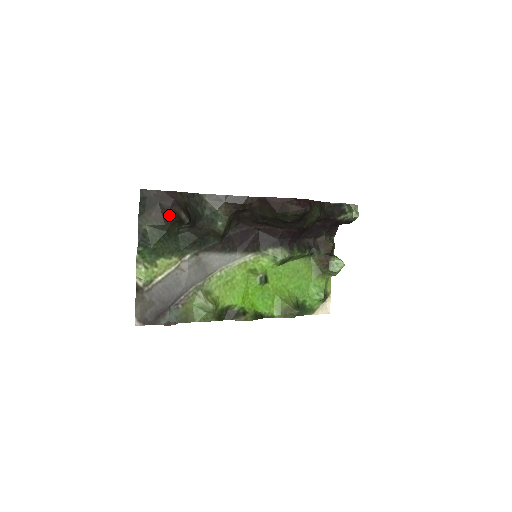
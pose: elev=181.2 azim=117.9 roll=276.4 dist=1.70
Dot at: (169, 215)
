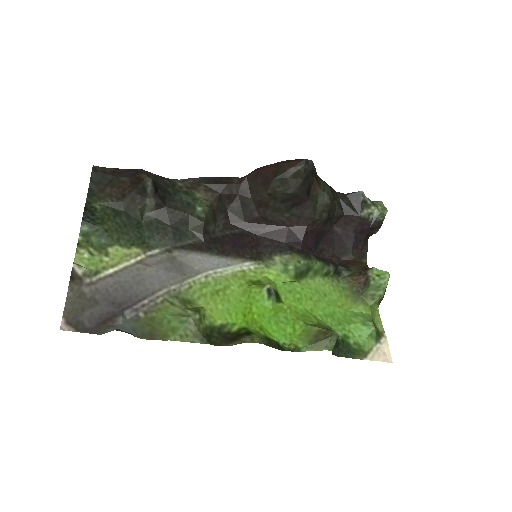
Dot at: (128, 187)
